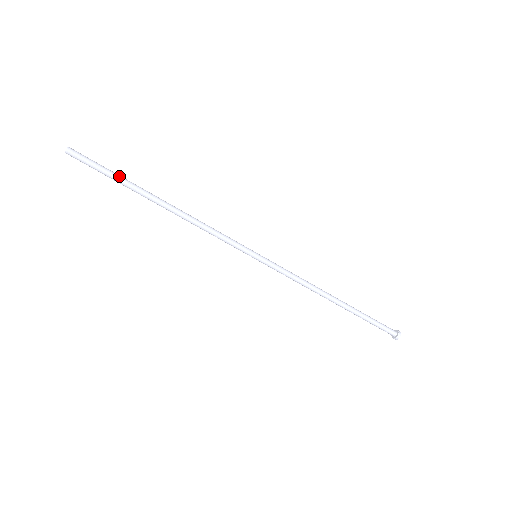
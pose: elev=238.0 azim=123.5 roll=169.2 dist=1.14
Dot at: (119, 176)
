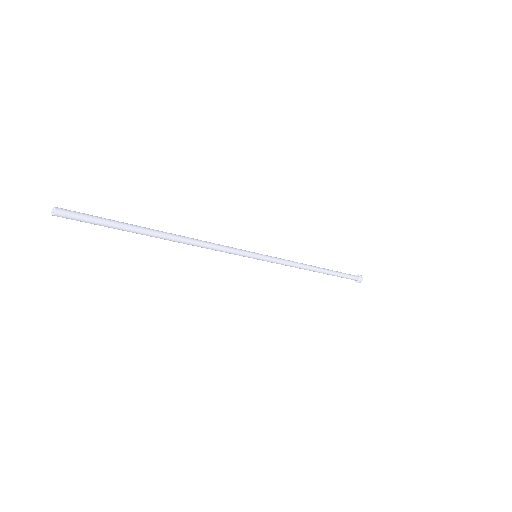
Dot at: (119, 222)
